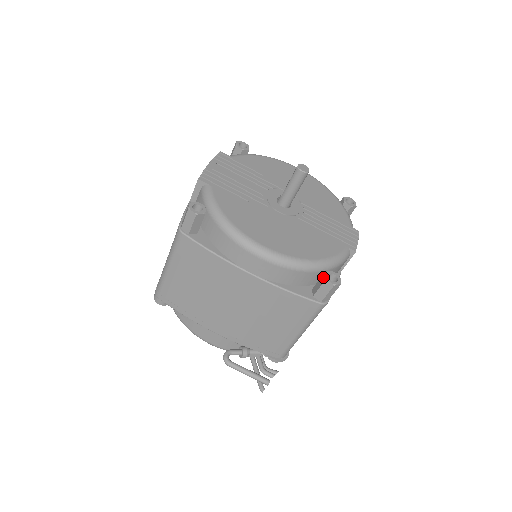
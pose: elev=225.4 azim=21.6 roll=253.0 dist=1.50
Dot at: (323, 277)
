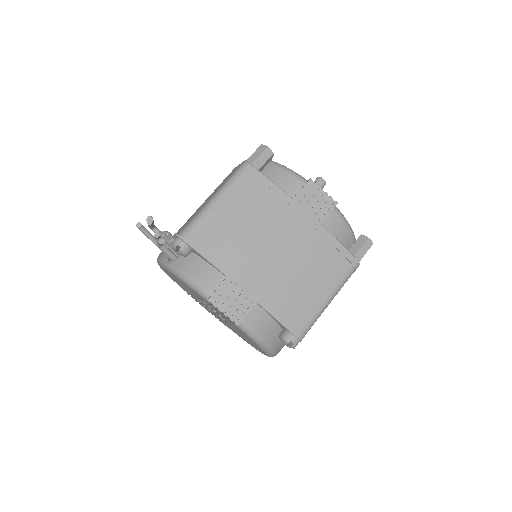
Dot at: occluded
